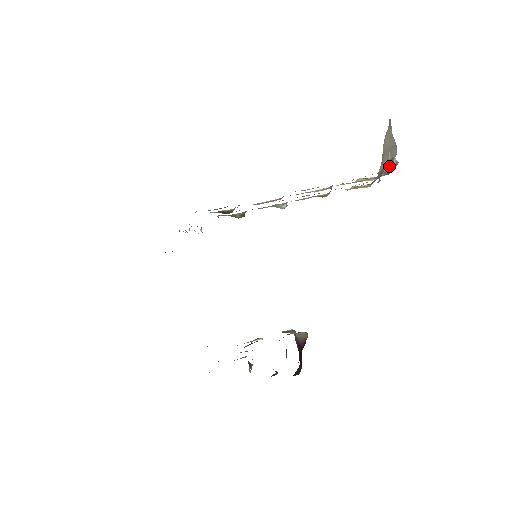
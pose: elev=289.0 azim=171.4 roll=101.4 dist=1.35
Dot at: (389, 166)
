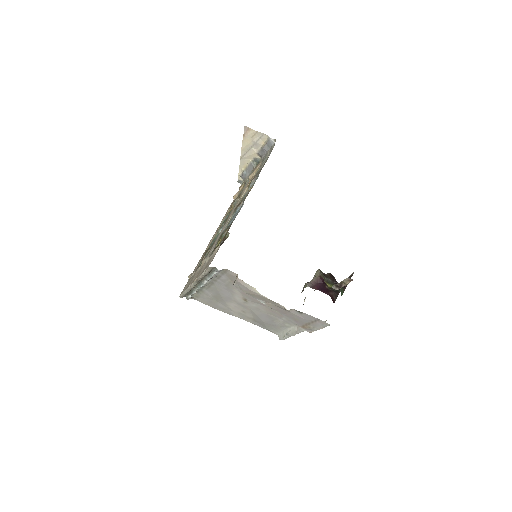
Dot at: (266, 150)
